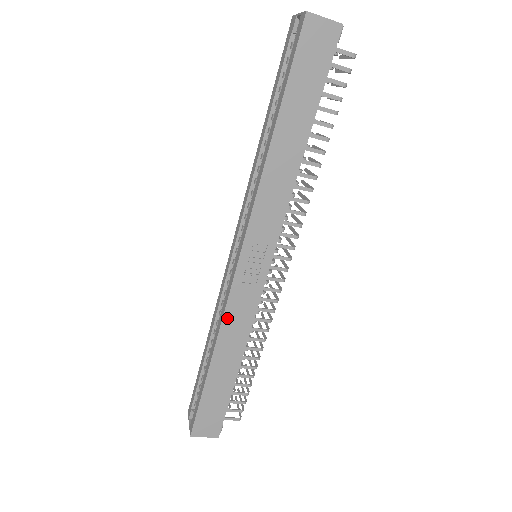
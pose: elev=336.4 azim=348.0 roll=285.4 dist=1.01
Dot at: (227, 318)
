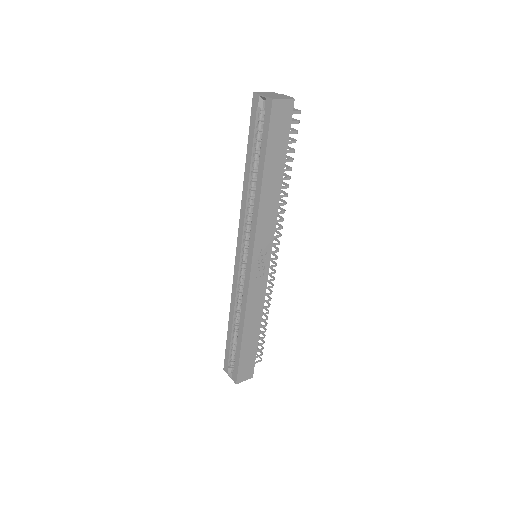
Dot at: (249, 303)
